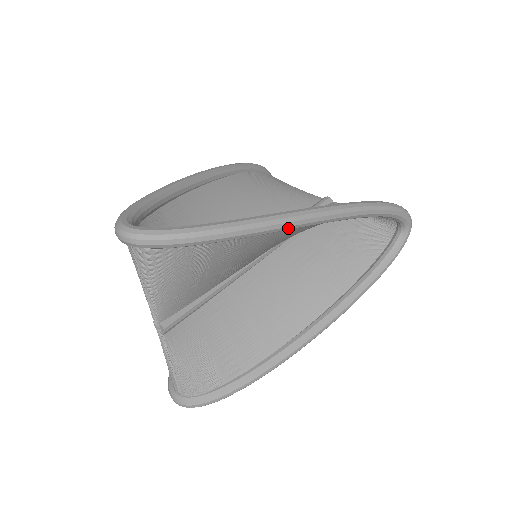
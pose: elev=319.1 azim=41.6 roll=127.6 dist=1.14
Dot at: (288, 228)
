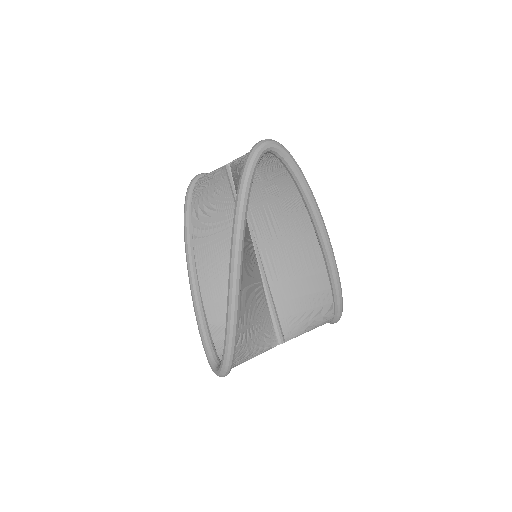
Dot at: (239, 292)
